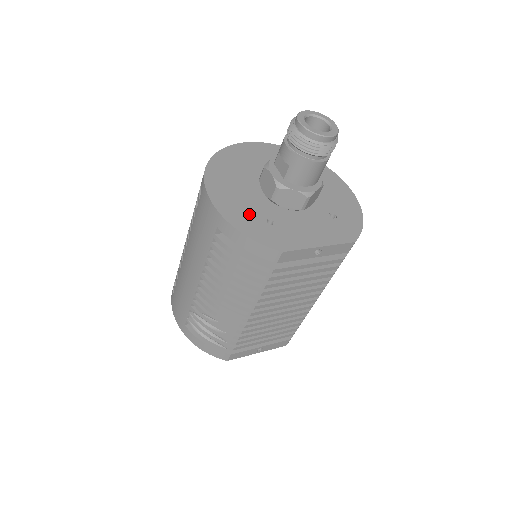
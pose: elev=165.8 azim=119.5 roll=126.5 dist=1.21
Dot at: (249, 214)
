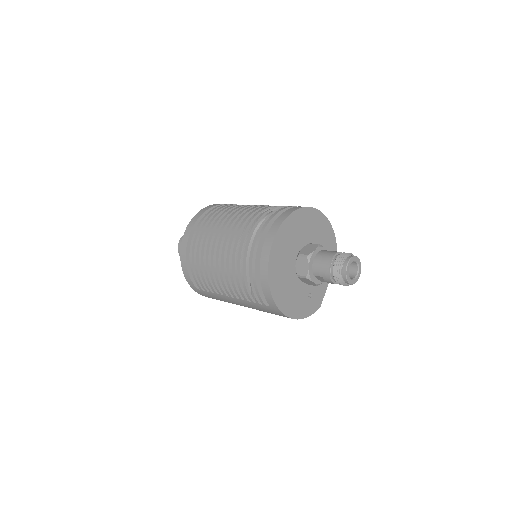
Dot at: (302, 303)
